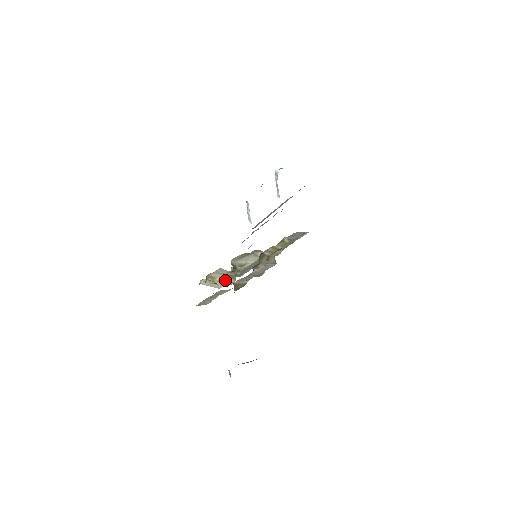
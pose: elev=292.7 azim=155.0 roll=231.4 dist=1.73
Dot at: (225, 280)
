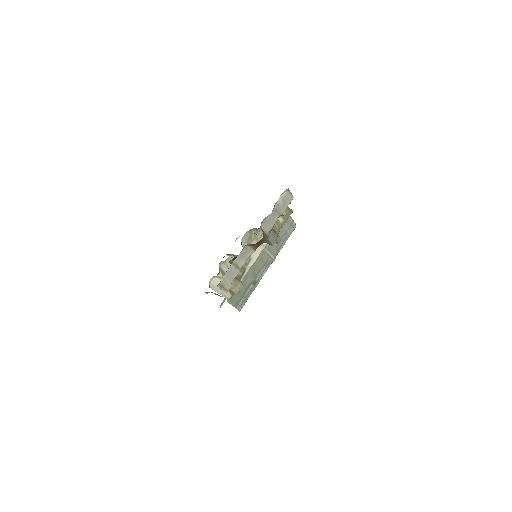
Dot at: (234, 279)
